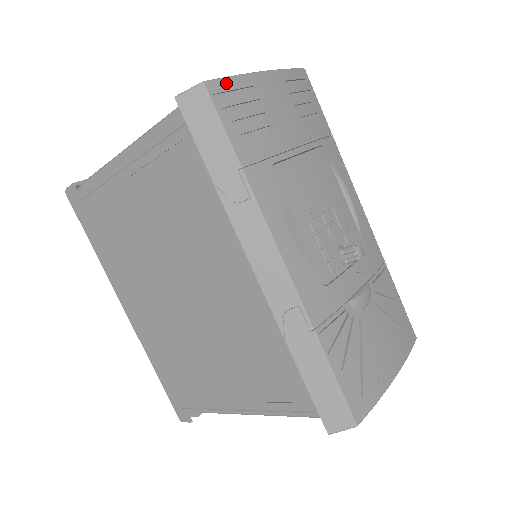
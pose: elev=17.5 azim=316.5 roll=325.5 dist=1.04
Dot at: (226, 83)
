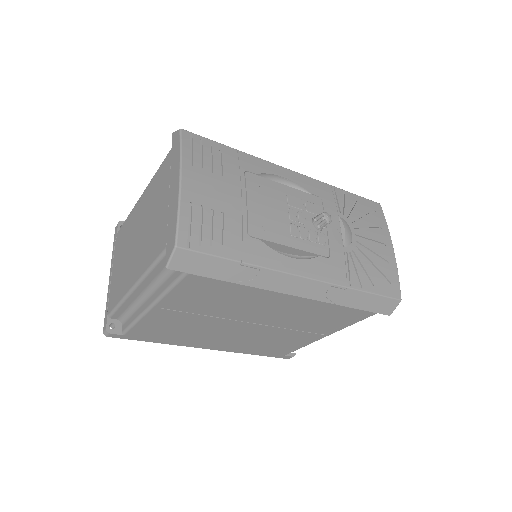
Dot at: (182, 227)
